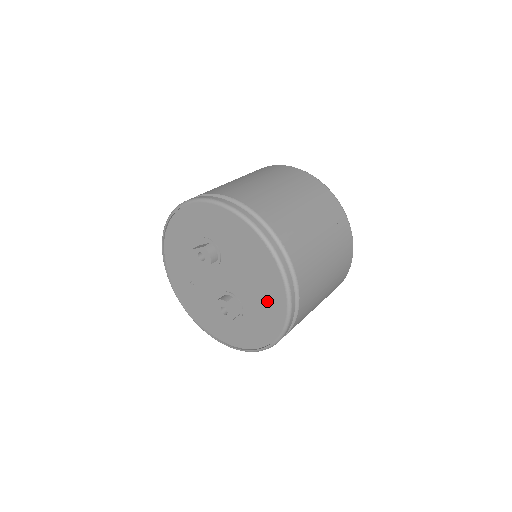
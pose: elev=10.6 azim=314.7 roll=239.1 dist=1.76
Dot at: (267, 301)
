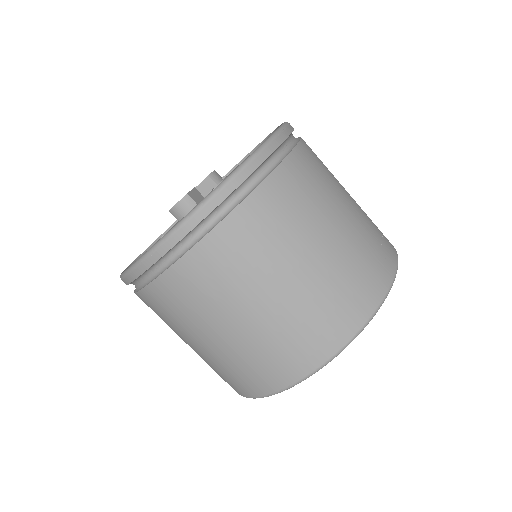
Dot at: occluded
